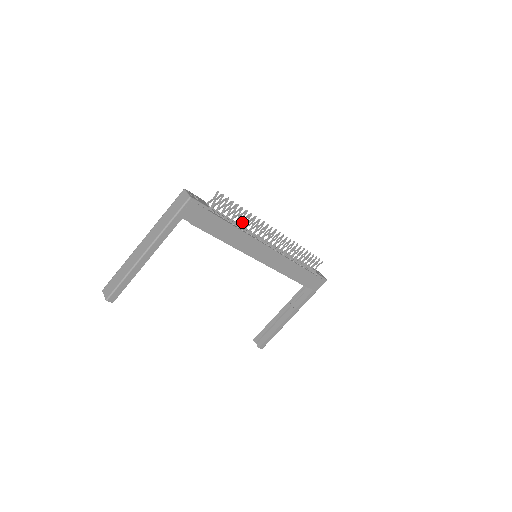
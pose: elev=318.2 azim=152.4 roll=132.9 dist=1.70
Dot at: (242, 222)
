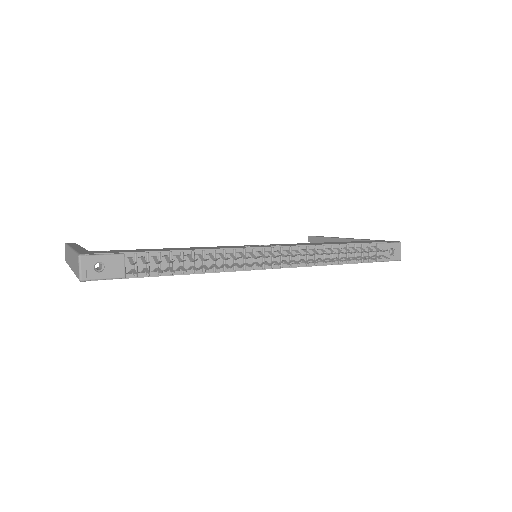
Dot at: (200, 267)
